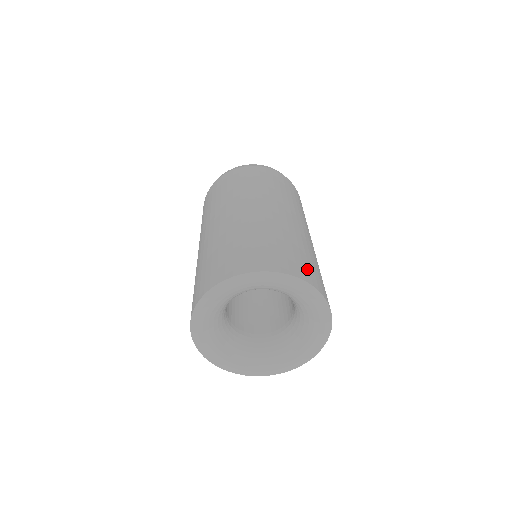
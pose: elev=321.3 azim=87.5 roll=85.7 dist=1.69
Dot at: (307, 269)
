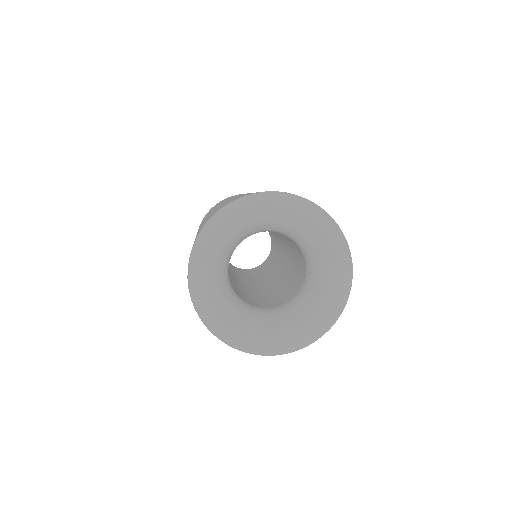
Dot at: occluded
